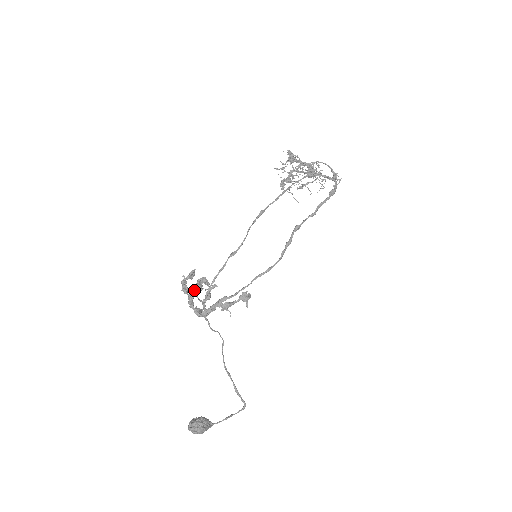
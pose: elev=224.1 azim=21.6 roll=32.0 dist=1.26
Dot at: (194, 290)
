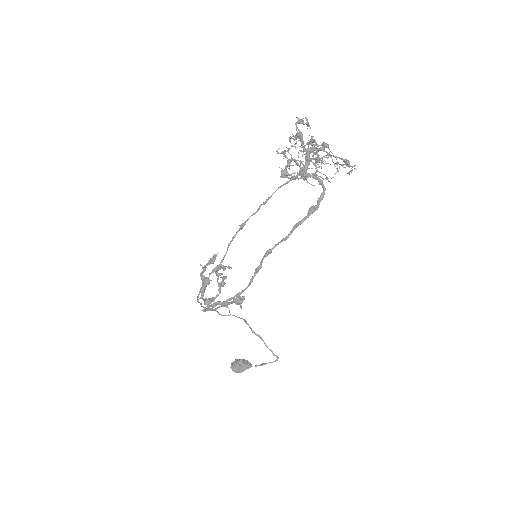
Dot at: occluded
